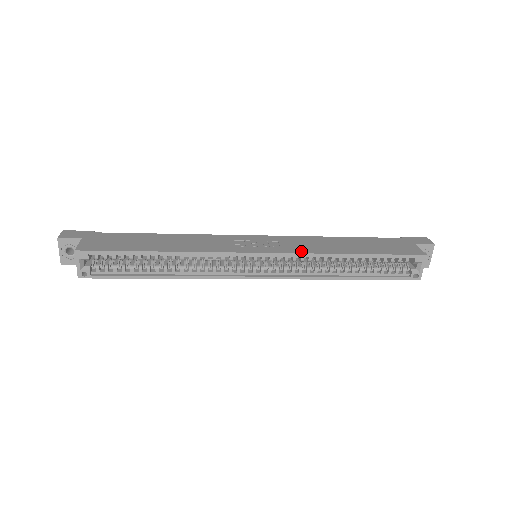
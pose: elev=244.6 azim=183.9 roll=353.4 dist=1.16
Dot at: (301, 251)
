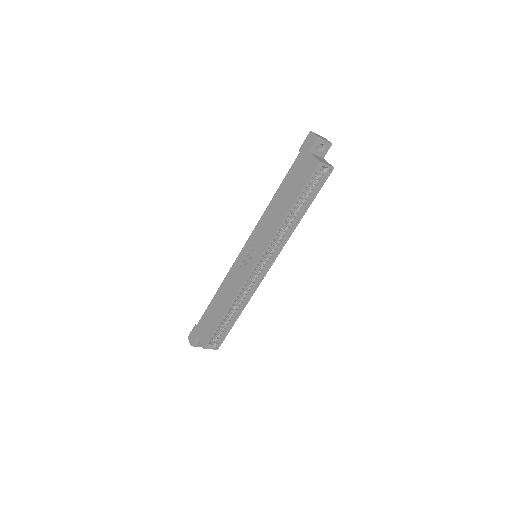
Dot at: (268, 240)
